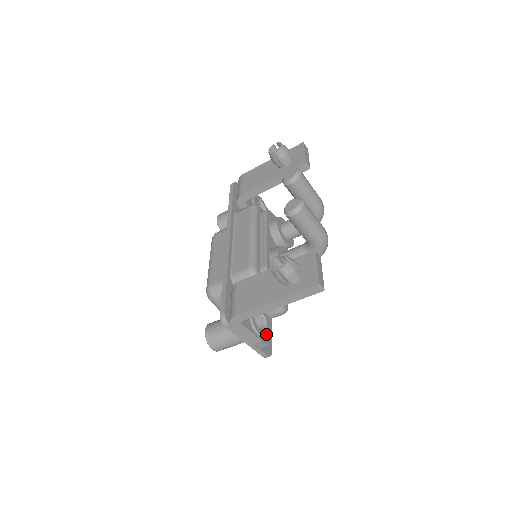
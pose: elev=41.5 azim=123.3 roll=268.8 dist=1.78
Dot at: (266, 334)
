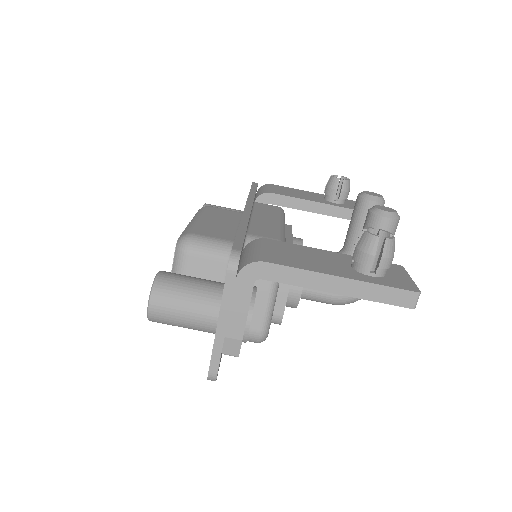
Dot at: occluded
